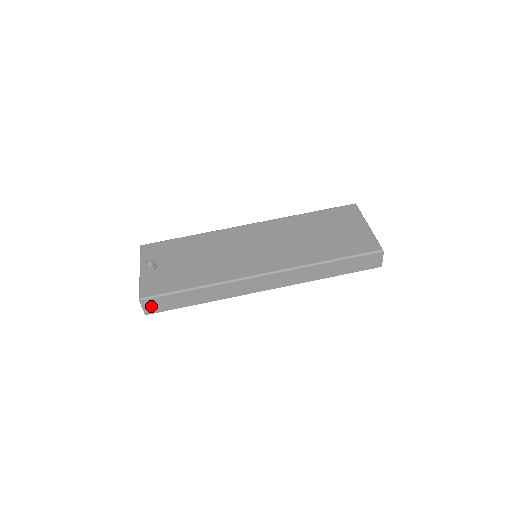
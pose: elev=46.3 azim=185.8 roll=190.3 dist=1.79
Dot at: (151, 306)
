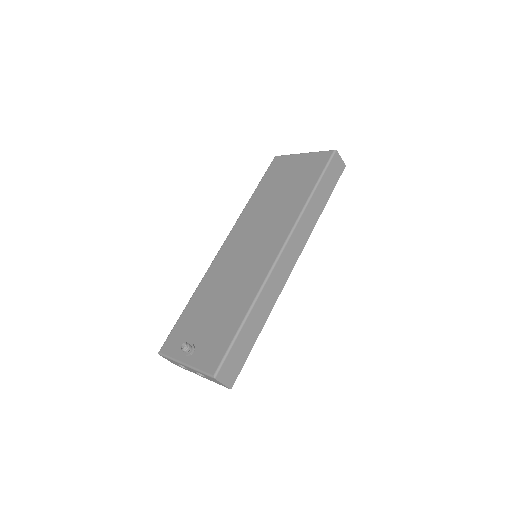
Dot at: (228, 374)
